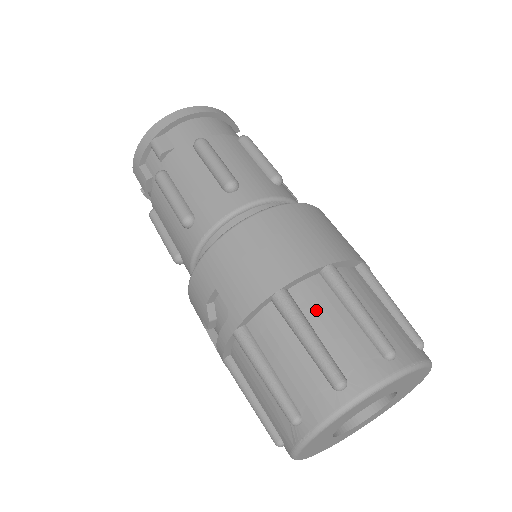
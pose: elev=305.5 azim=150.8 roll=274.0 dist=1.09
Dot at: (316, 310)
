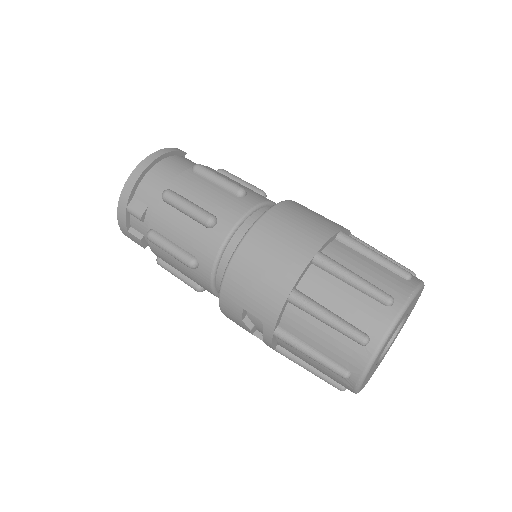
Dot at: (323, 294)
